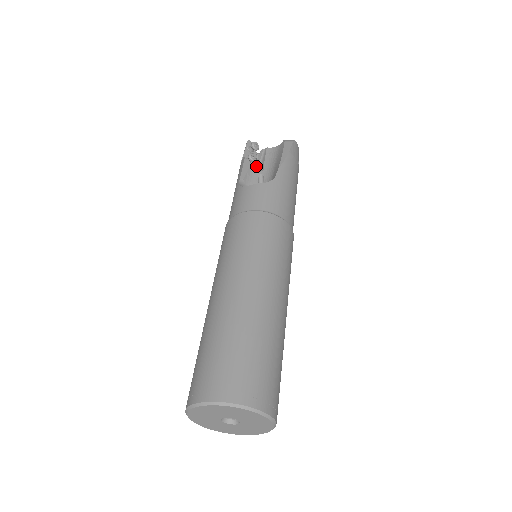
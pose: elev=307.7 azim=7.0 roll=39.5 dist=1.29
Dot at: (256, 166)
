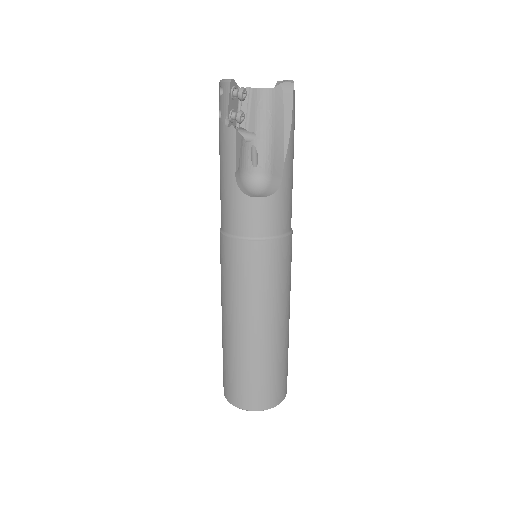
Dot at: occluded
